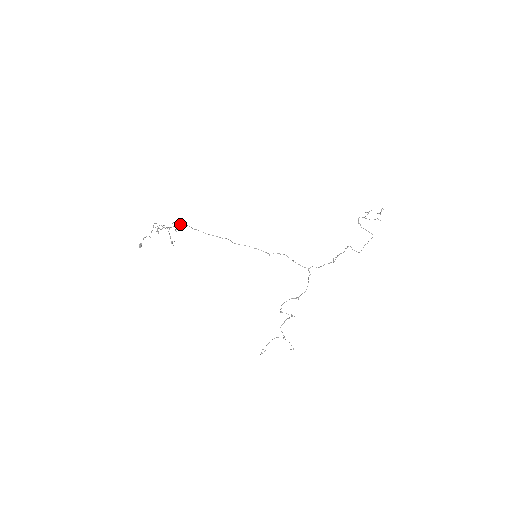
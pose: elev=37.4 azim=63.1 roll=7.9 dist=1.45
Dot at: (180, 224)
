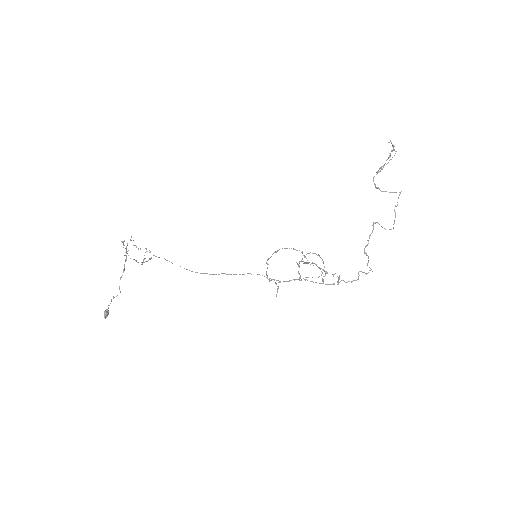
Dot at: occluded
